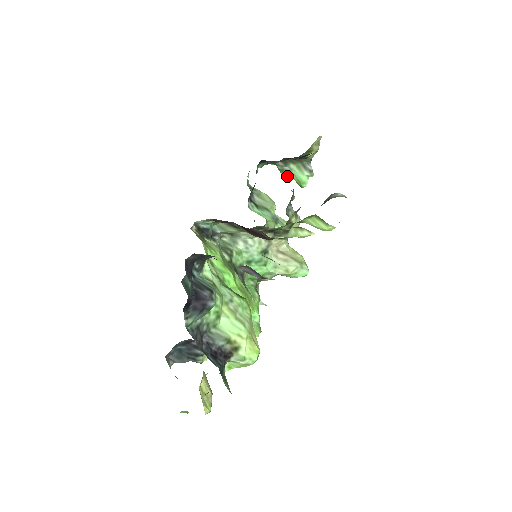
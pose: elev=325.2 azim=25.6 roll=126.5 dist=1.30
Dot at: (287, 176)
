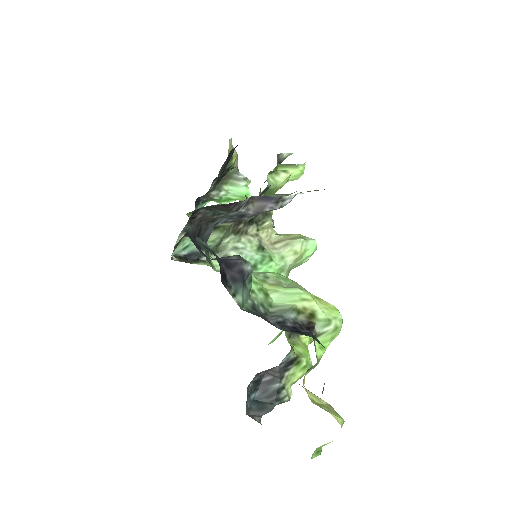
Dot at: (228, 202)
